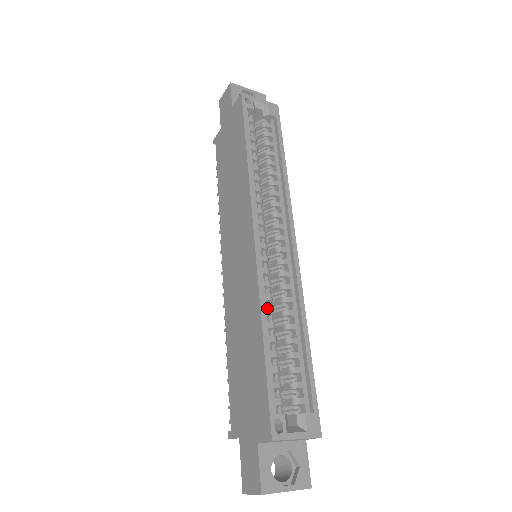
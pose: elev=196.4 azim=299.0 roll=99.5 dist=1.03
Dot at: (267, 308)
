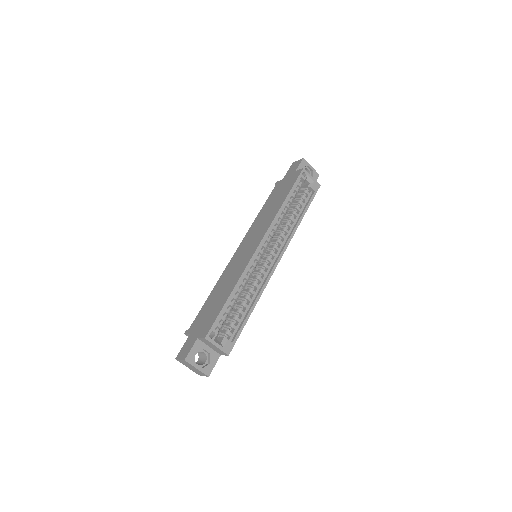
Dot at: (243, 282)
